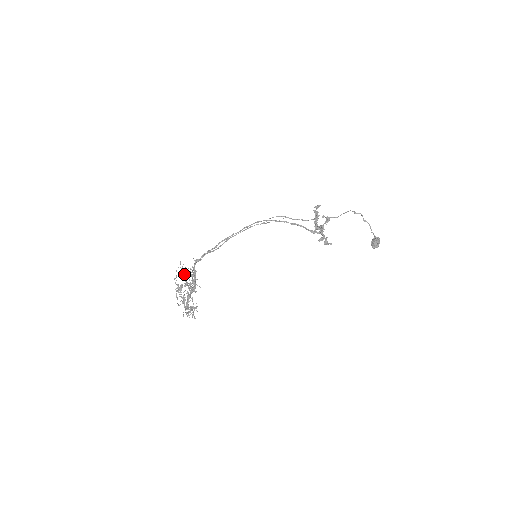
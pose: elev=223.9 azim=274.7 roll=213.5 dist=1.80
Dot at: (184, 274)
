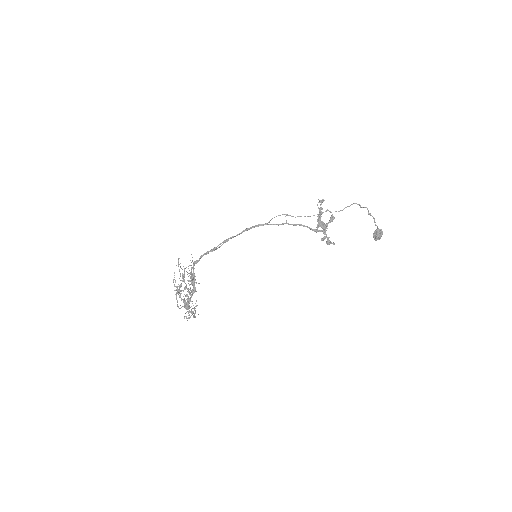
Dot at: (182, 274)
